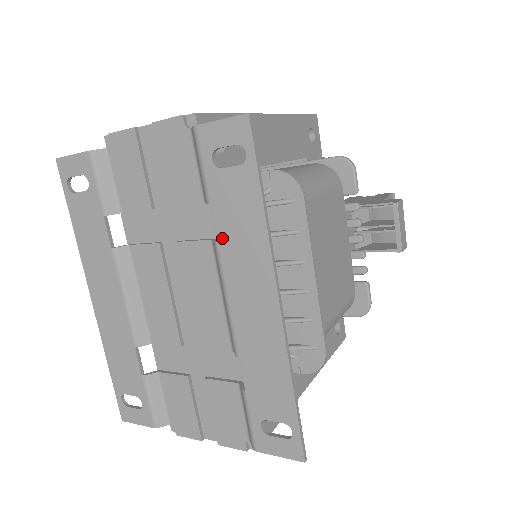
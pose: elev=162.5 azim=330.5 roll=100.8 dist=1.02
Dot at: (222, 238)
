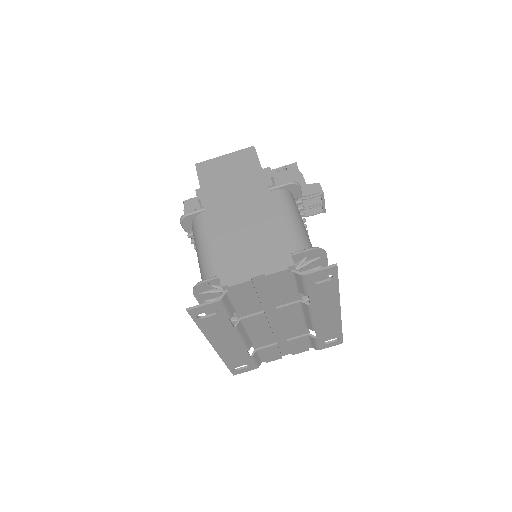
Dot at: (313, 303)
